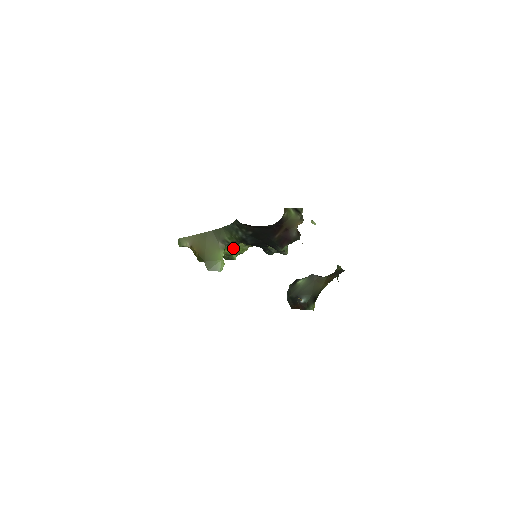
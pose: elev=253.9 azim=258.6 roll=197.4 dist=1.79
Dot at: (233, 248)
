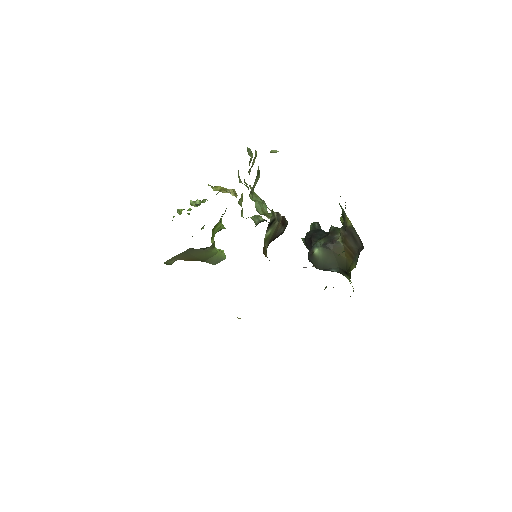
Dot at: (215, 228)
